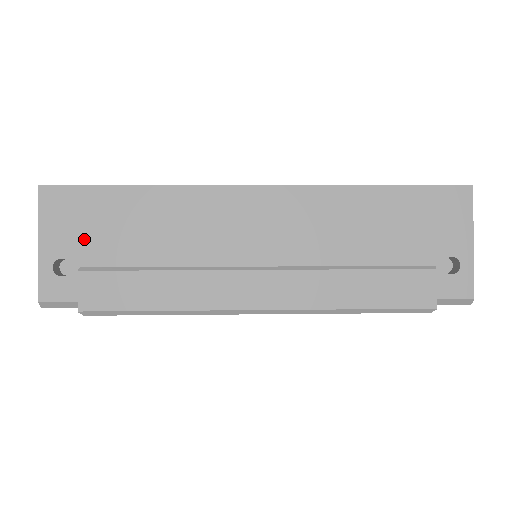
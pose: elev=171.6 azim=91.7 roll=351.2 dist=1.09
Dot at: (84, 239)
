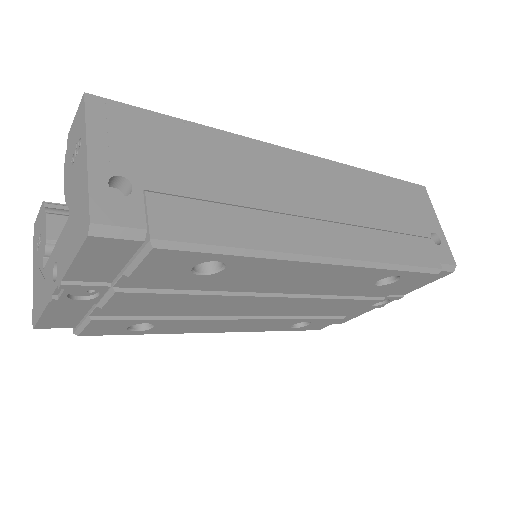
Dot at: (146, 160)
